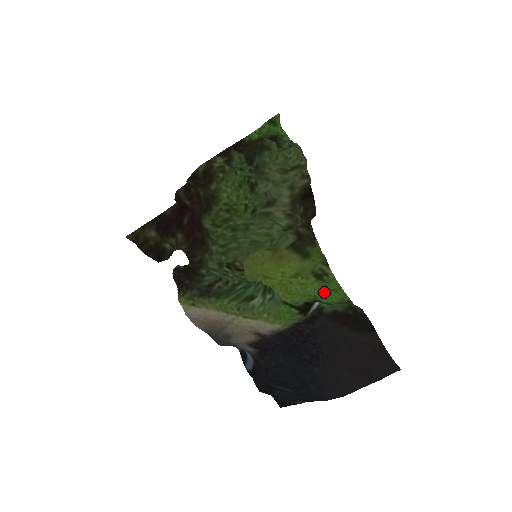
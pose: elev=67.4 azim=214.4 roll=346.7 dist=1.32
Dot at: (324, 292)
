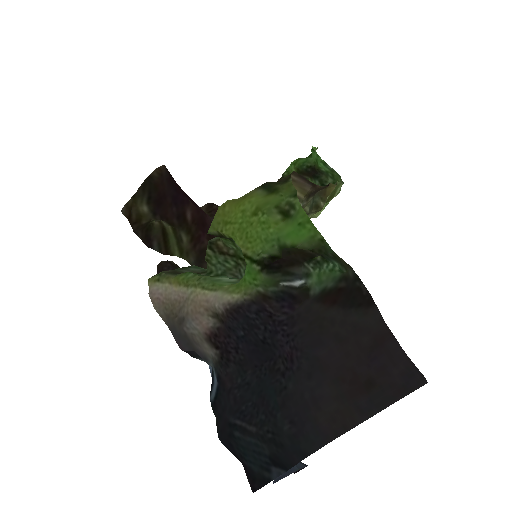
Dot at: (289, 230)
